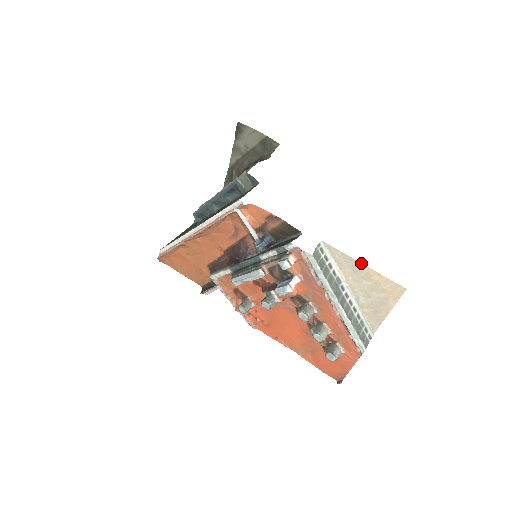
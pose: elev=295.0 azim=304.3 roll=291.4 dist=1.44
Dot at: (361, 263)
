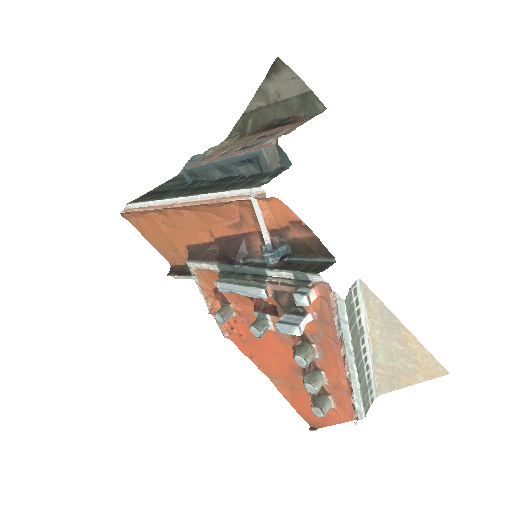
Dot at: occluded
